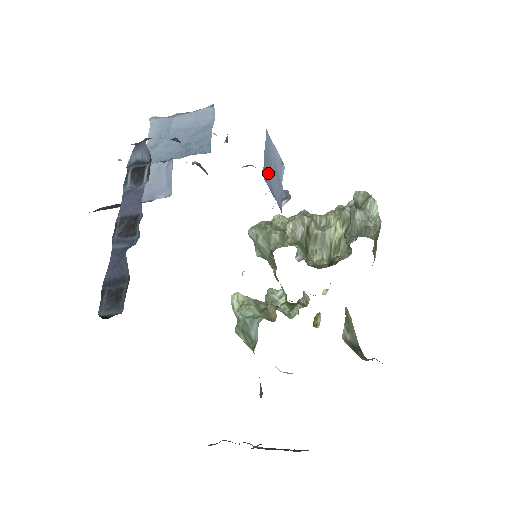
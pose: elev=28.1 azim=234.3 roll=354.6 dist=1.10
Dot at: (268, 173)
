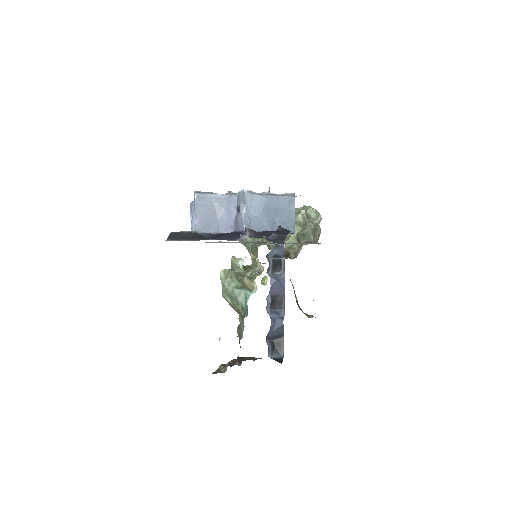
Dot at: occluded
